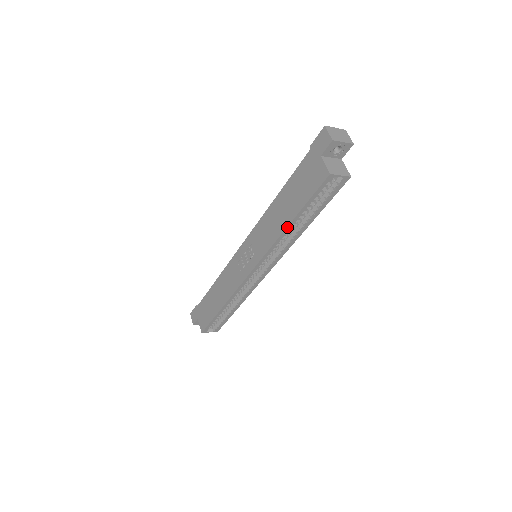
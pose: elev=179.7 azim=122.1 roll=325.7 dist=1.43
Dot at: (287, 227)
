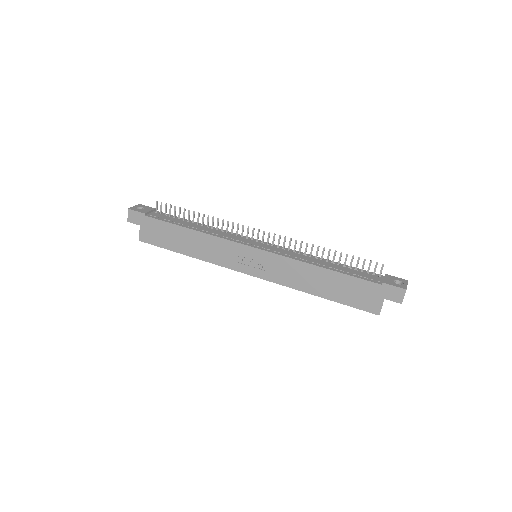
Dot at: (314, 295)
